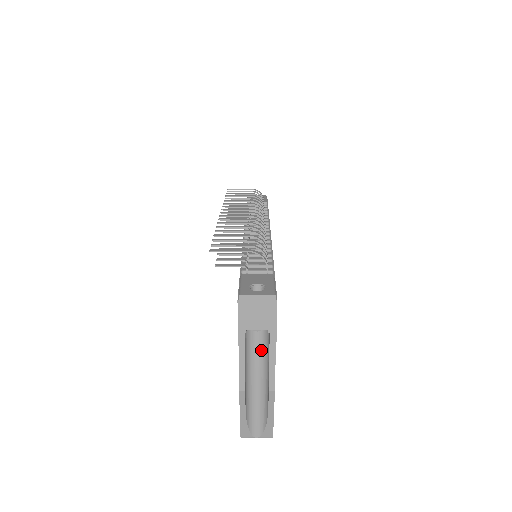
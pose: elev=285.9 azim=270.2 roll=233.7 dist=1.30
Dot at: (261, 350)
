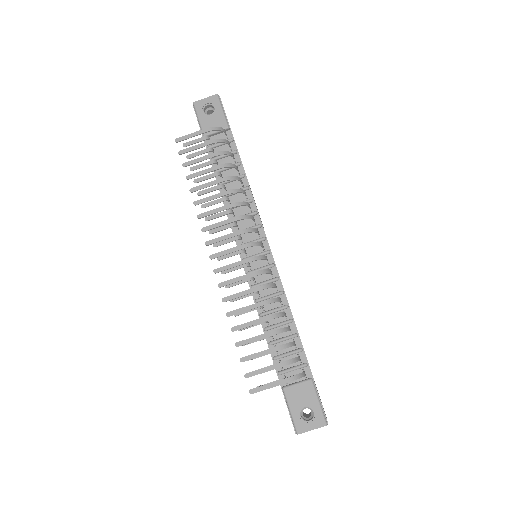
Dot at: occluded
